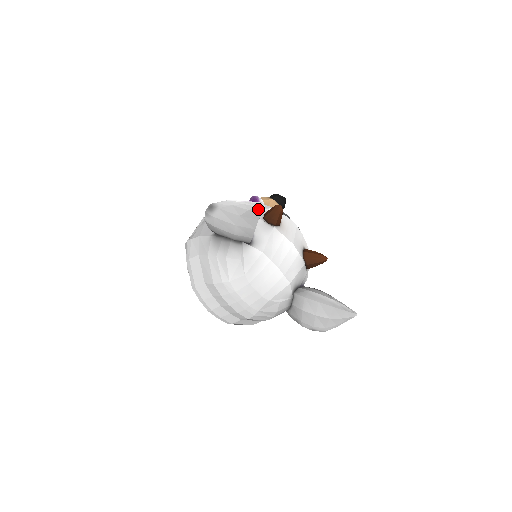
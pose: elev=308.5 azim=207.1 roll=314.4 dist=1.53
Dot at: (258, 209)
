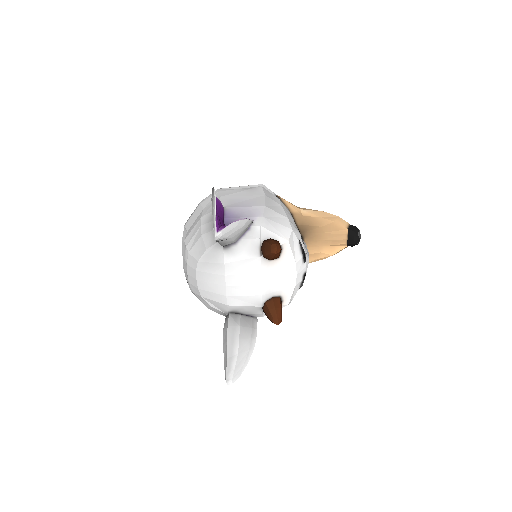
Dot at: (214, 235)
